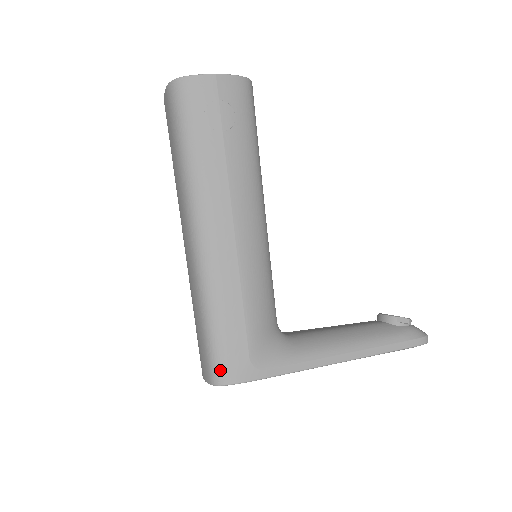
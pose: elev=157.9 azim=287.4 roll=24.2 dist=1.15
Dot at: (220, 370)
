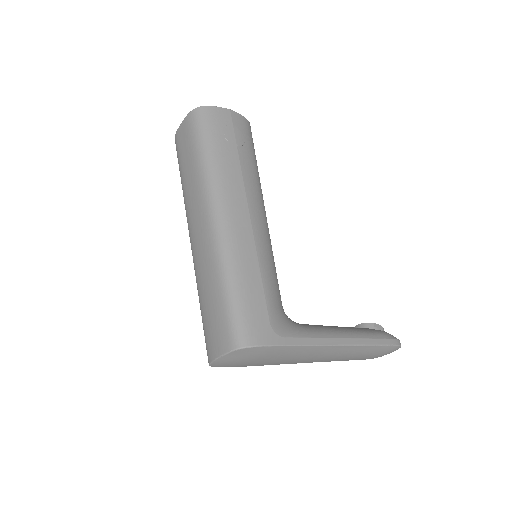
Dot at: (244, 332)
